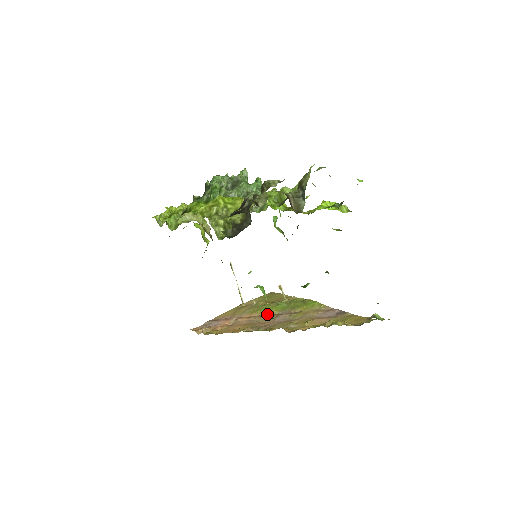
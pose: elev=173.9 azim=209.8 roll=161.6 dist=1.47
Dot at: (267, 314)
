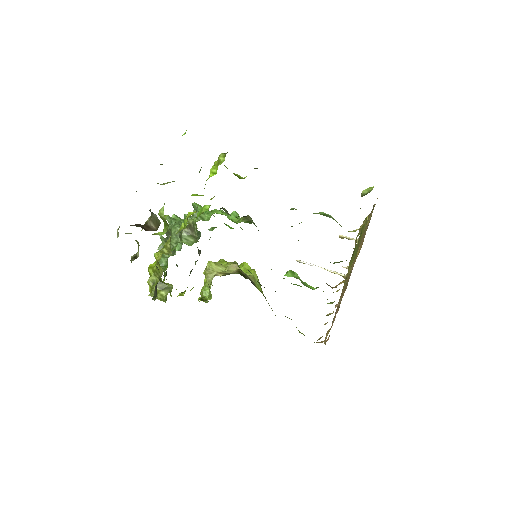
Dot at: occluded
